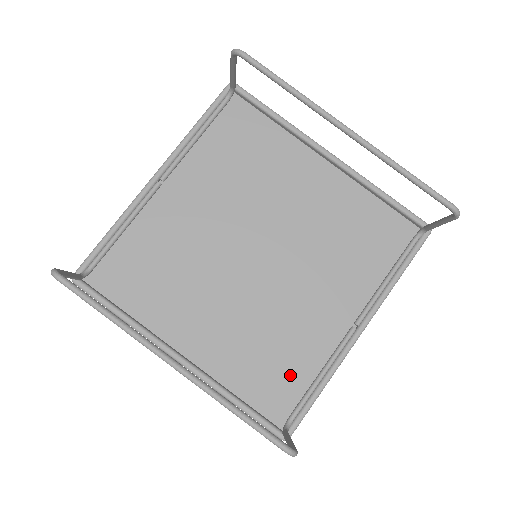
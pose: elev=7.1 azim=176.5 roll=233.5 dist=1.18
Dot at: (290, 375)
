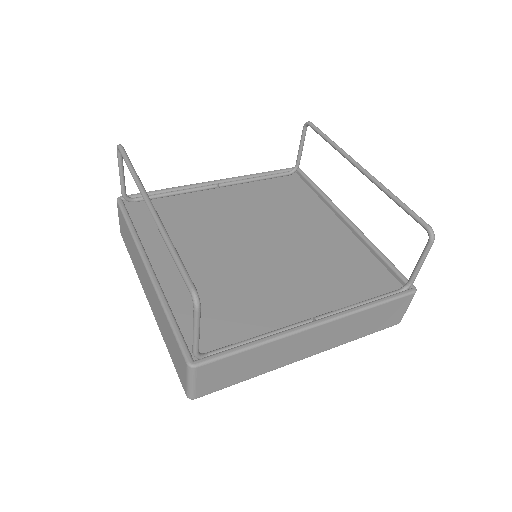
Dot at: (231, 326)
